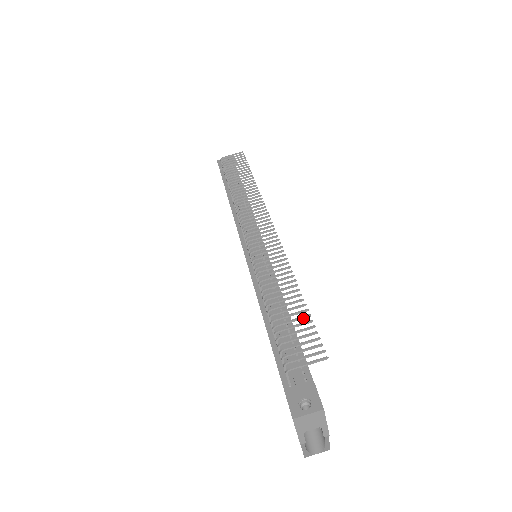
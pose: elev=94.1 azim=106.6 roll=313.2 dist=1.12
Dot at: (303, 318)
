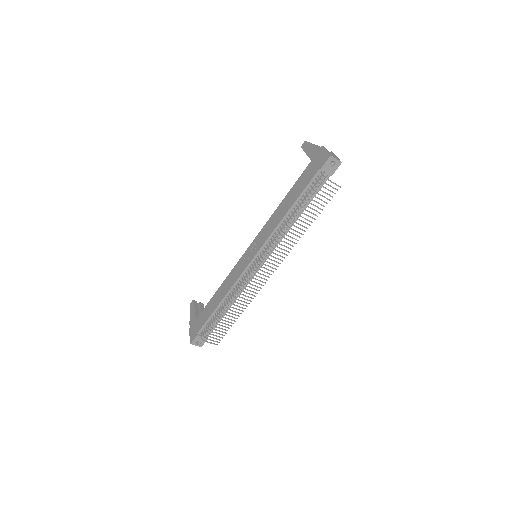
Dot at: occluded
